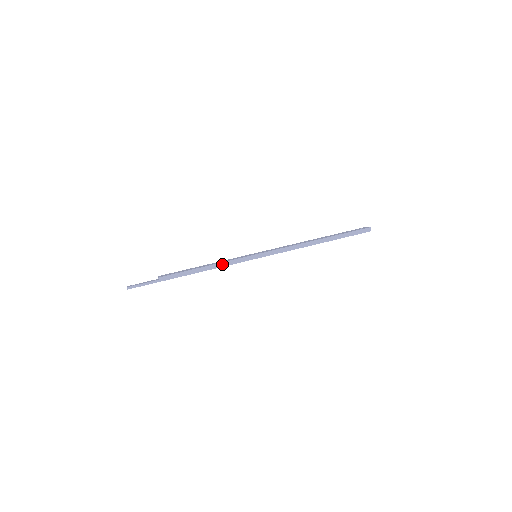
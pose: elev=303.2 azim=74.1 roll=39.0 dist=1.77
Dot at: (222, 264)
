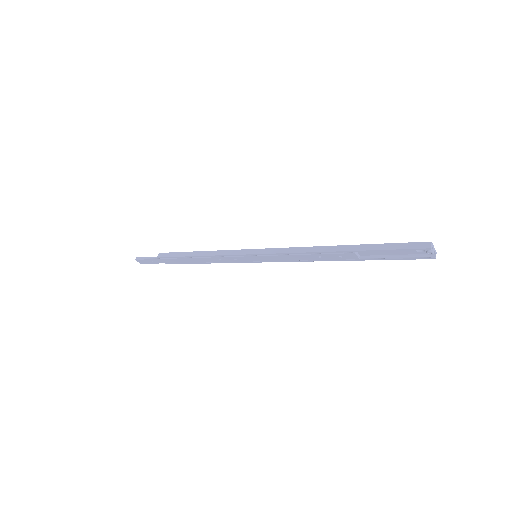
Dot at: (214, 252)
